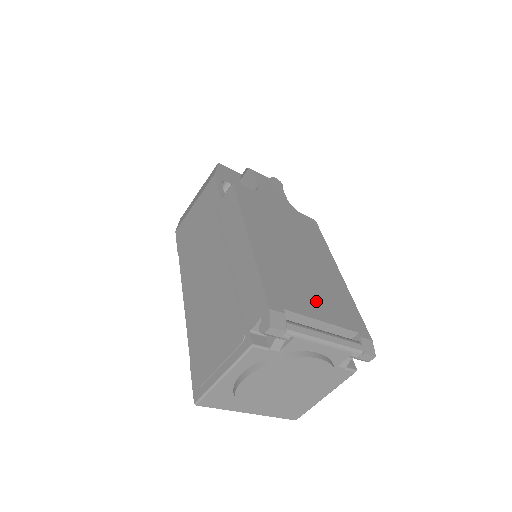
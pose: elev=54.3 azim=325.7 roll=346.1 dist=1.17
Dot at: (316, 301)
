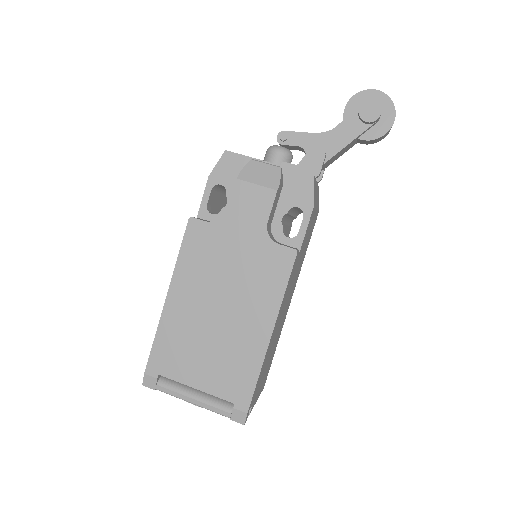
Dot at: (203, 368)
